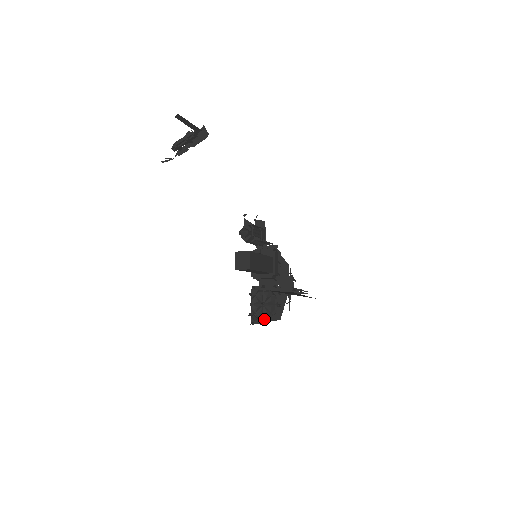
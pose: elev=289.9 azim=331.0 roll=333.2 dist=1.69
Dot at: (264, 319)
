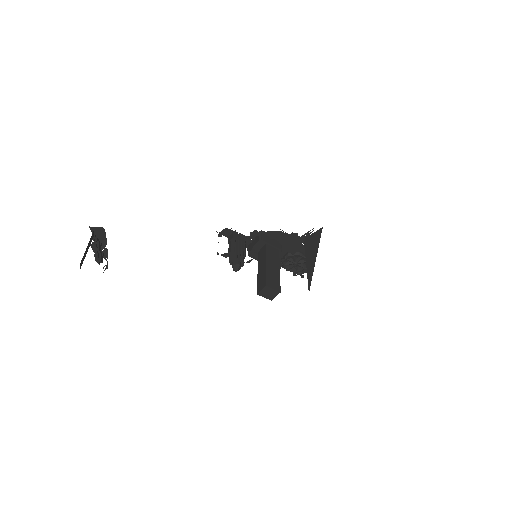
Dot at: occluded
